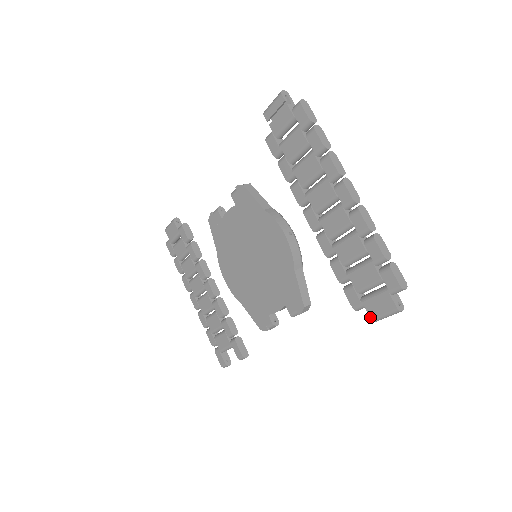
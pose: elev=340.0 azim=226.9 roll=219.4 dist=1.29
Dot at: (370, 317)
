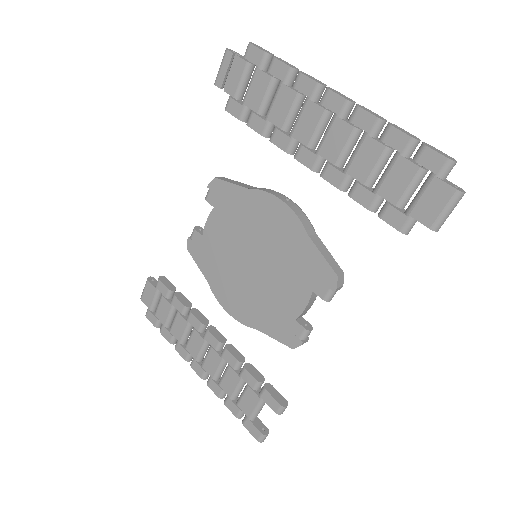
Dot at: (427, 227)
